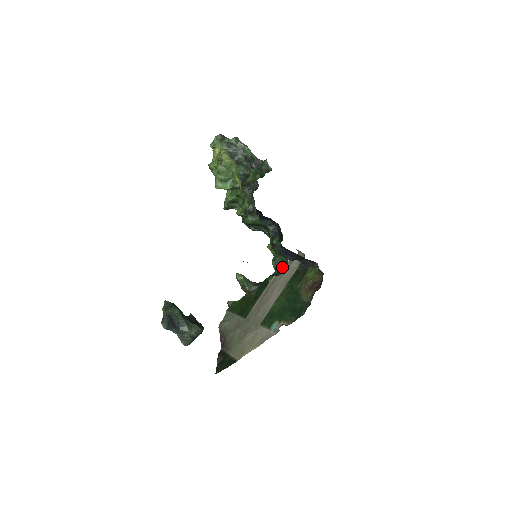
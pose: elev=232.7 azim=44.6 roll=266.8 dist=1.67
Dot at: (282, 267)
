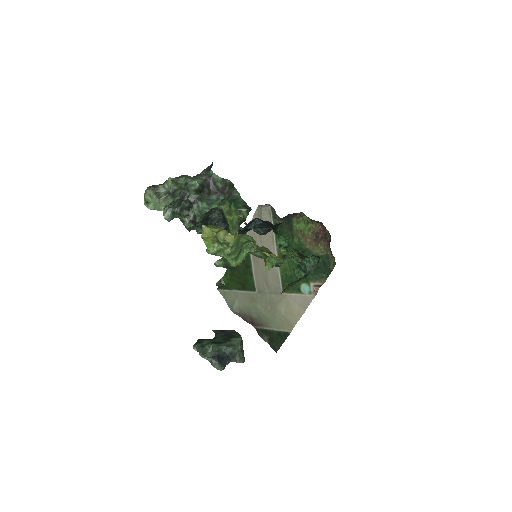
Dot at: (310, 260)
